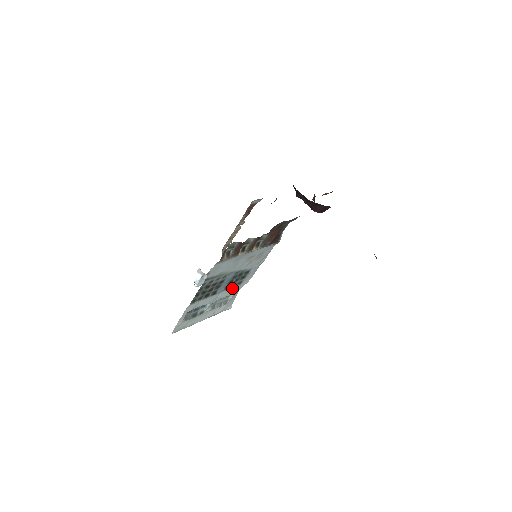
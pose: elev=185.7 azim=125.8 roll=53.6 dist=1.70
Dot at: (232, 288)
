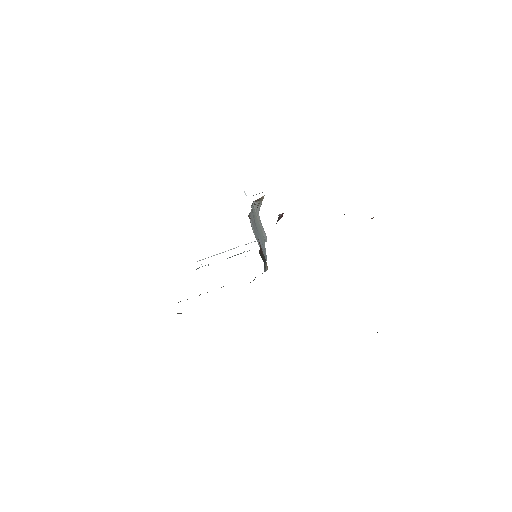
Dot at: occluded
